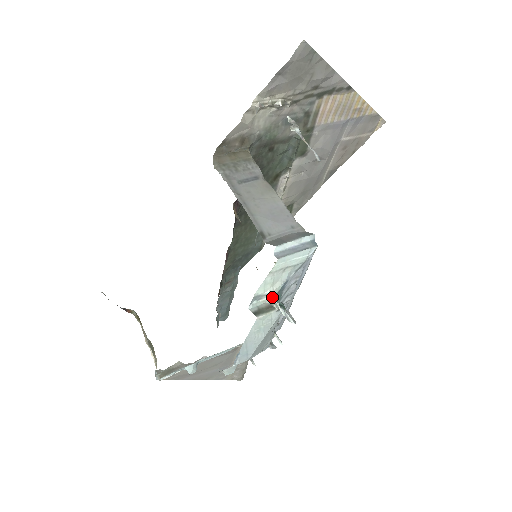
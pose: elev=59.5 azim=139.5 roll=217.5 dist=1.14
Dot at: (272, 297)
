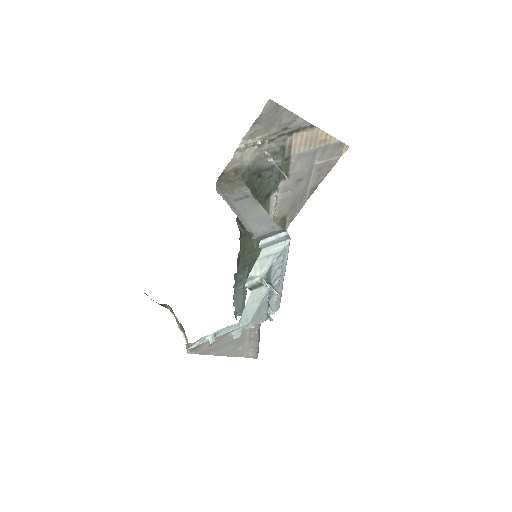
Dot at: occluded
